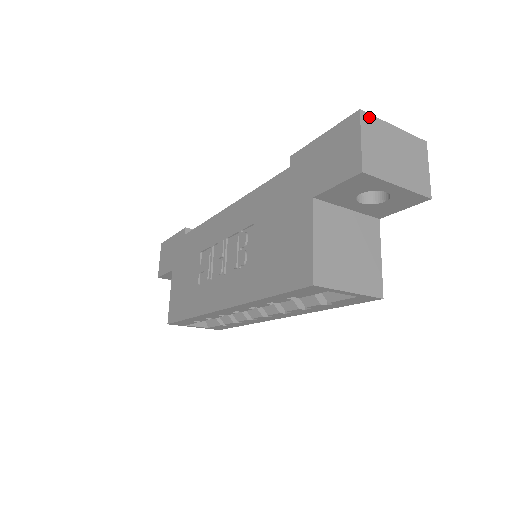
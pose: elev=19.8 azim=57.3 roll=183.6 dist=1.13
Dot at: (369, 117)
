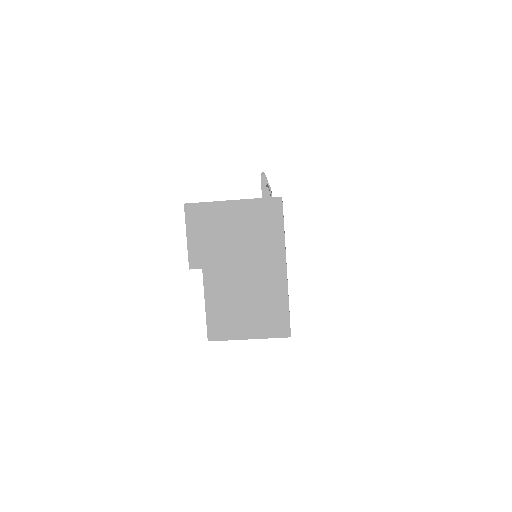
Dot at: (196, 207)
